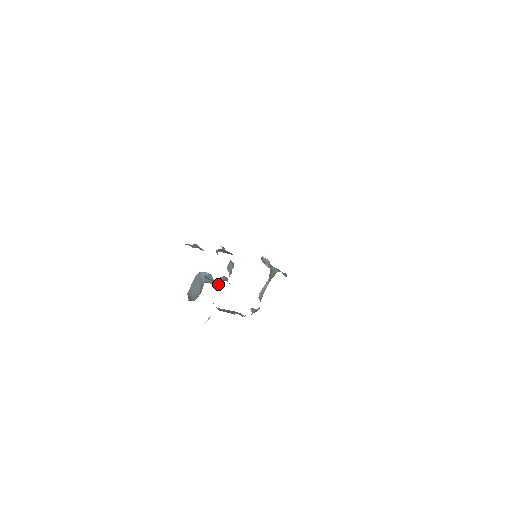
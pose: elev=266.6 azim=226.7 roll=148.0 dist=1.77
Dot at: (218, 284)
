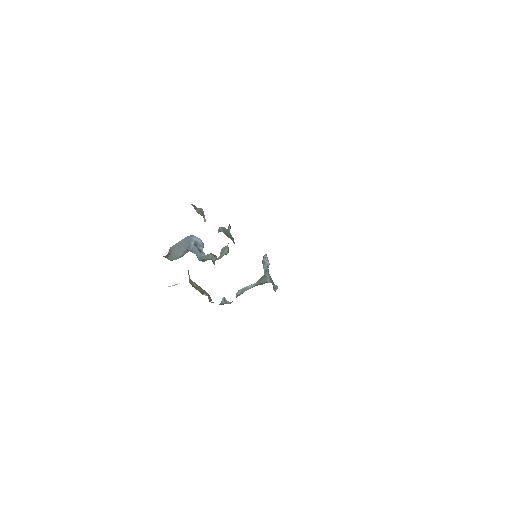
Dot at: (203, 259)
